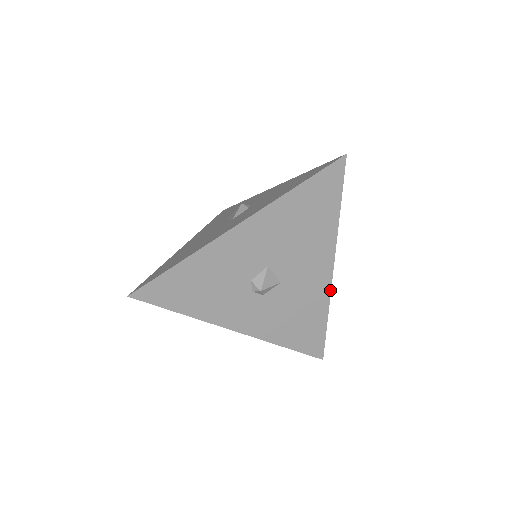
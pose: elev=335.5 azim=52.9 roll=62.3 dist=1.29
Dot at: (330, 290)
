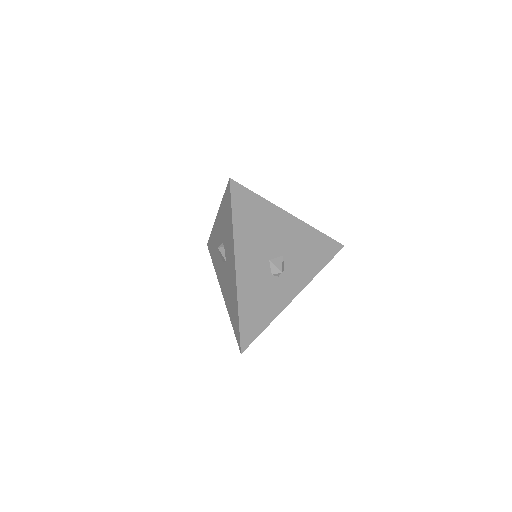
Dot at: (305, 223)
